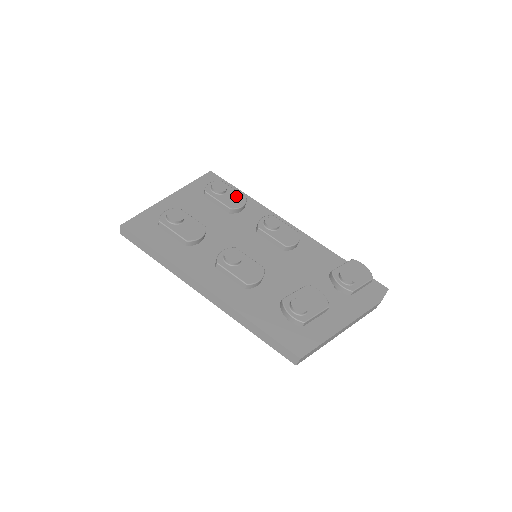
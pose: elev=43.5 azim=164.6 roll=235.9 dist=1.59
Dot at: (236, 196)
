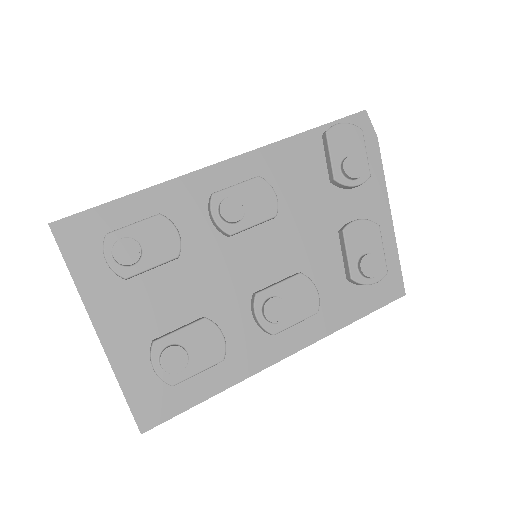
Dot at: (152, 231)
